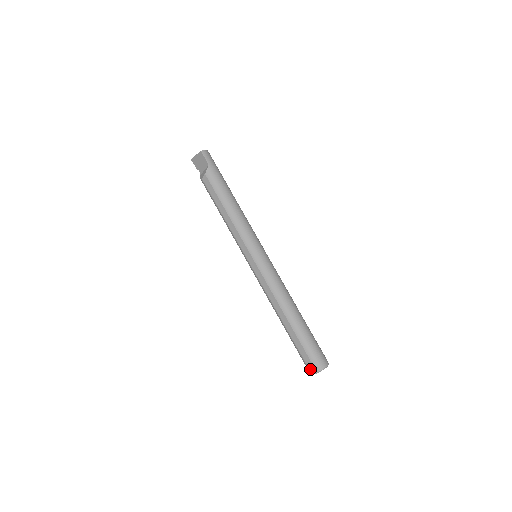
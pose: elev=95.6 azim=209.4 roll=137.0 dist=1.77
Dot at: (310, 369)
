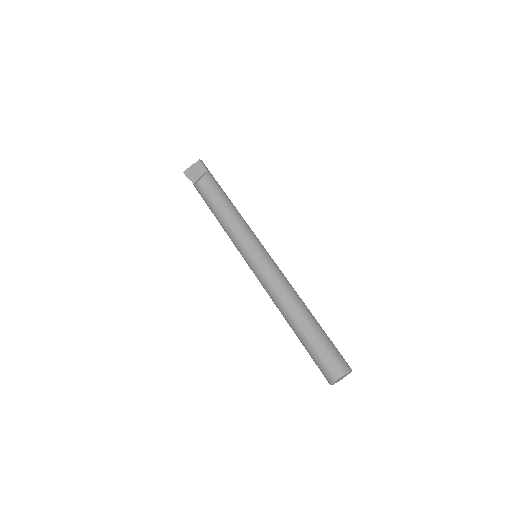
Dot at: (333, 372)
